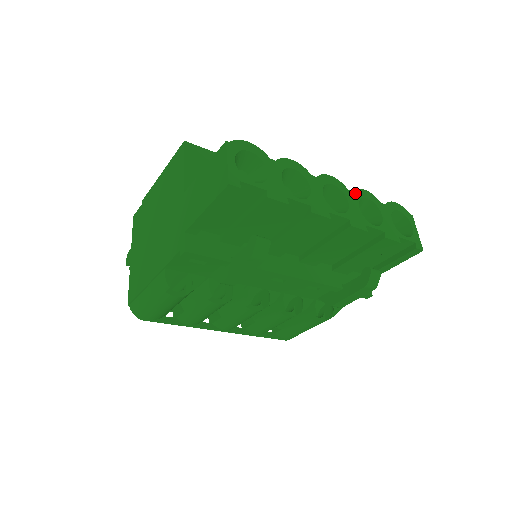
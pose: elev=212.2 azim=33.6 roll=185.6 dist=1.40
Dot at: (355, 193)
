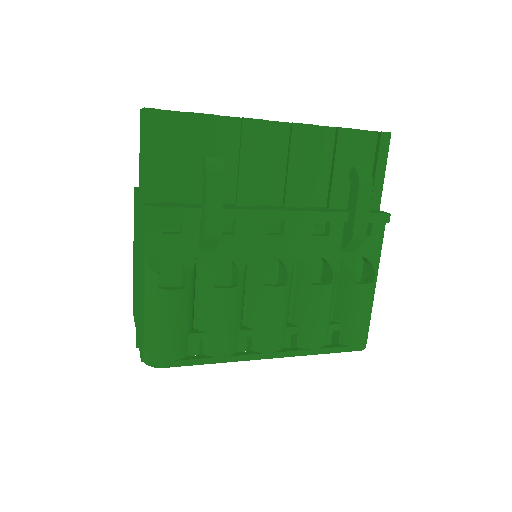
Dot at: occluded
